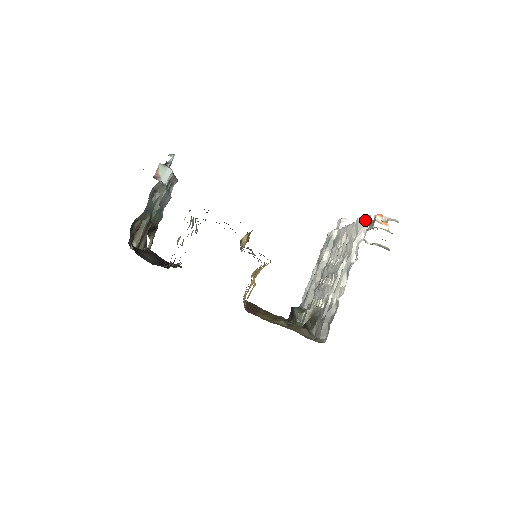
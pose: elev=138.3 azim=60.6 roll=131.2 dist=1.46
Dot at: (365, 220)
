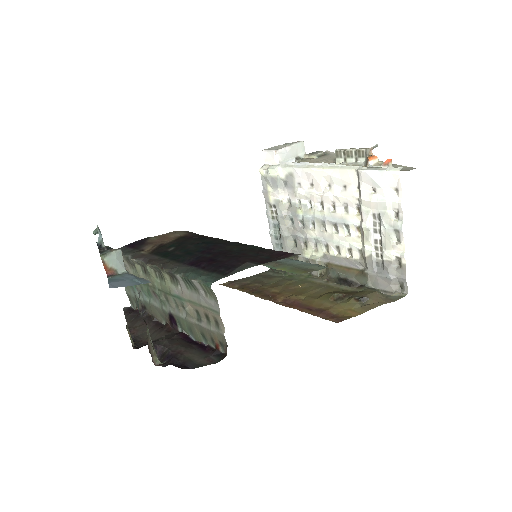
Dot at: (390, 177)
